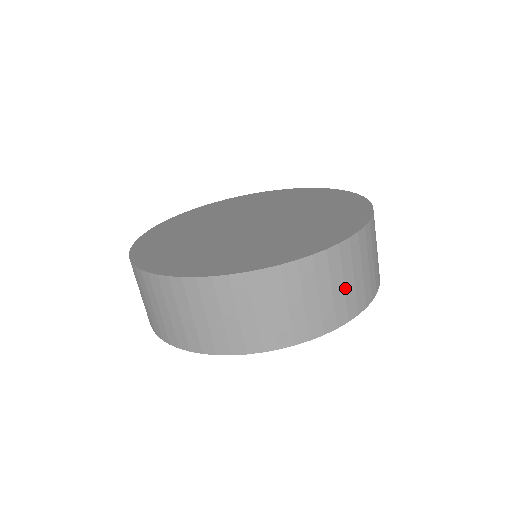
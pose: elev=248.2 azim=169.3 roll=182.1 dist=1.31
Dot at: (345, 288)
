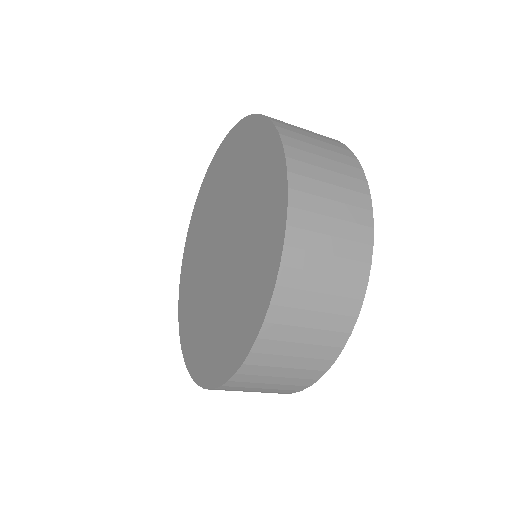
Dot at: (315, 327)
